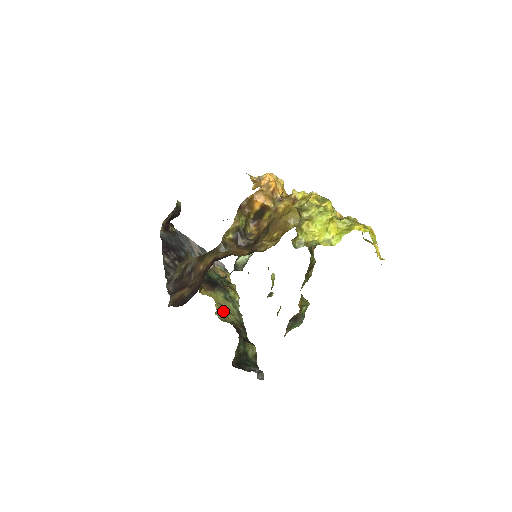
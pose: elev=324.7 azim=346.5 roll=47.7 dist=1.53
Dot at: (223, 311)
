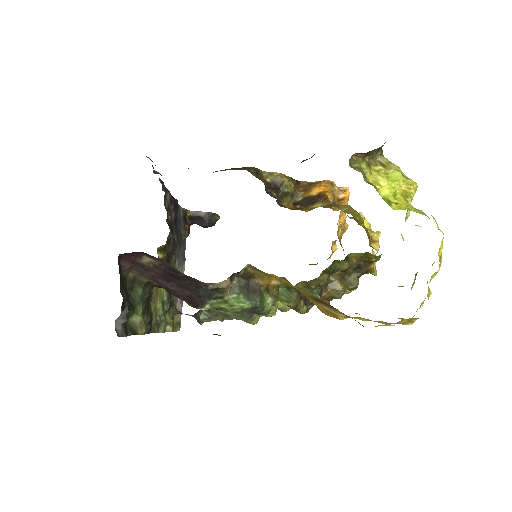
Dot at: (154, 287)
